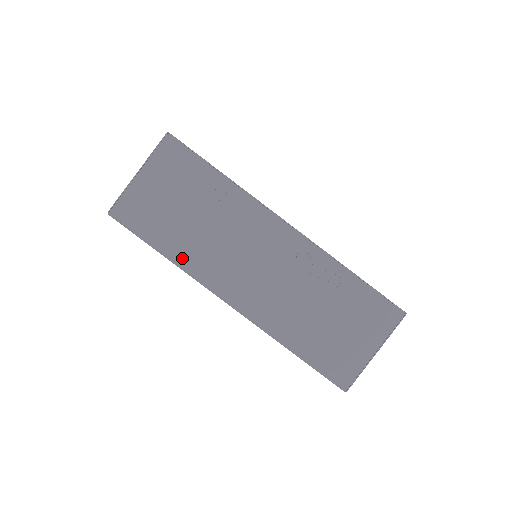
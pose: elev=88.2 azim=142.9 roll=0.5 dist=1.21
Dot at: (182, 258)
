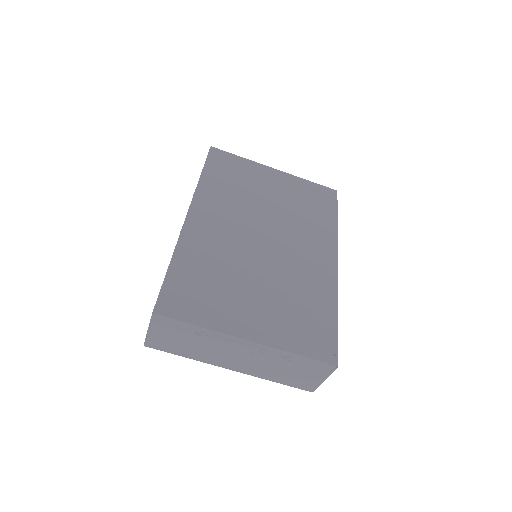
Dot at: (195, 357)
